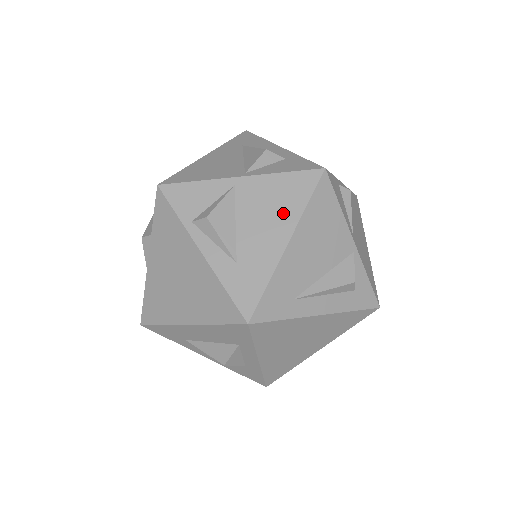
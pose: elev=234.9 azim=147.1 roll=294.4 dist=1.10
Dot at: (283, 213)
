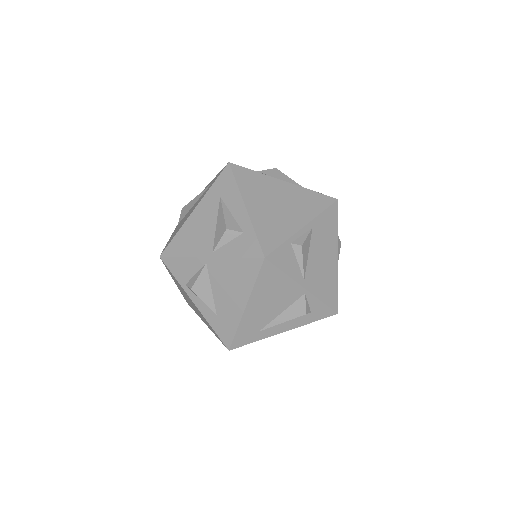
Dot at: (240, 287)
